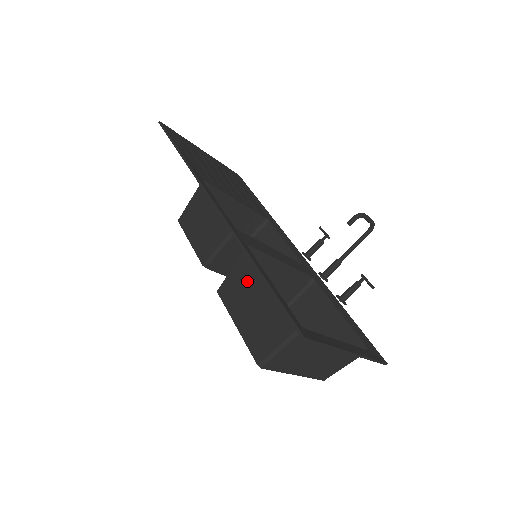
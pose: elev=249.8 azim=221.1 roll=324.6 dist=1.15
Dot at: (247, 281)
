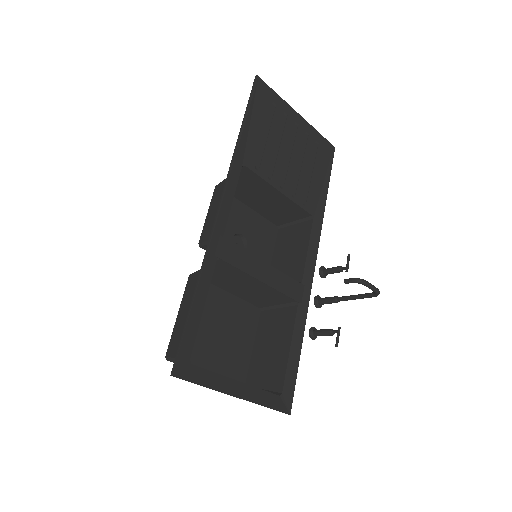
Dot at: occluded
